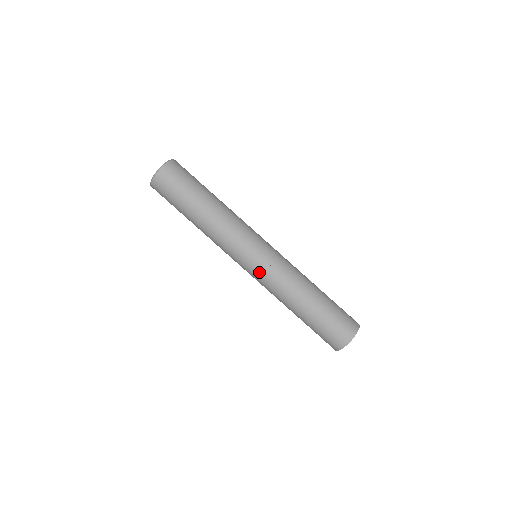
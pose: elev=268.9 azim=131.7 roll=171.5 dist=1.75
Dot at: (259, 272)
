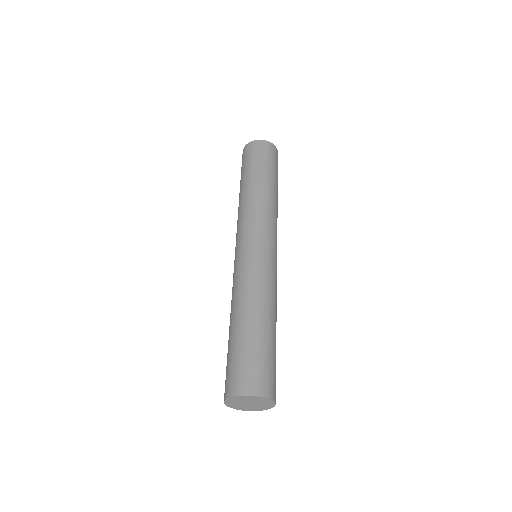
Dot at: (236, 262)
